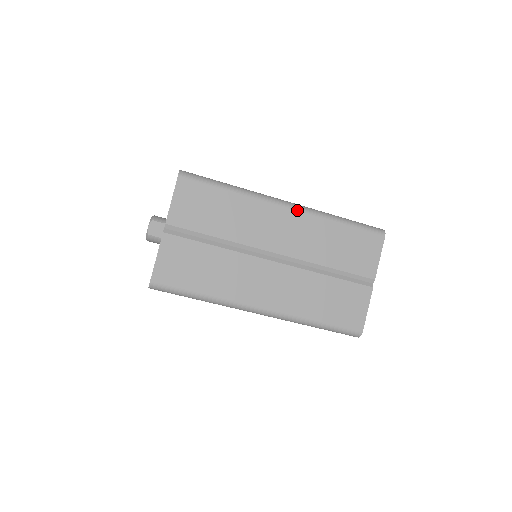
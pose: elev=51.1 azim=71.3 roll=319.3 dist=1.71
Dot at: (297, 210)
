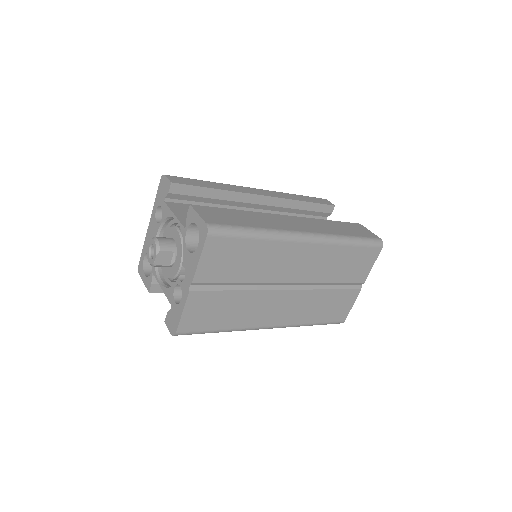
Dot at: (316, 243)
